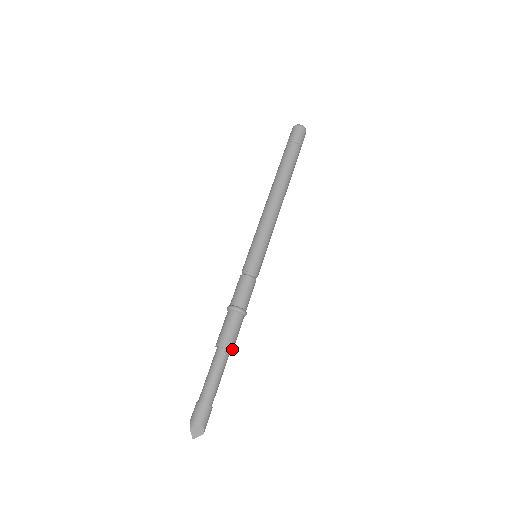
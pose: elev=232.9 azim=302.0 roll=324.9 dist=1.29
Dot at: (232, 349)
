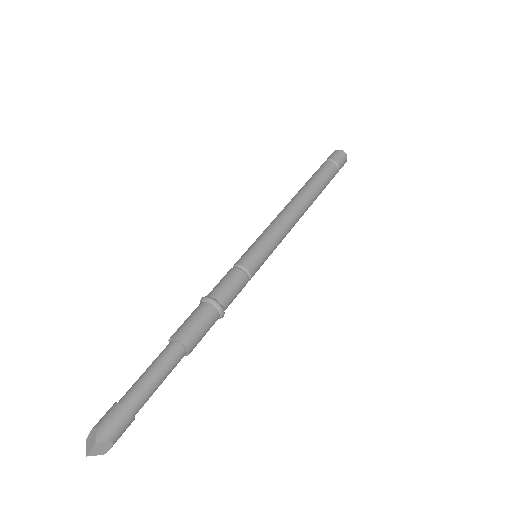
Dot at: (189, 353)
